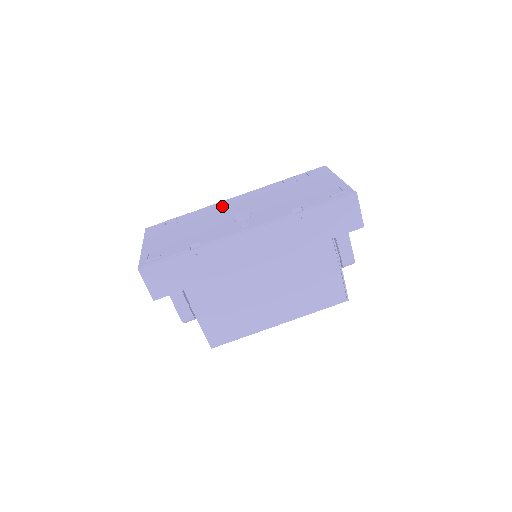
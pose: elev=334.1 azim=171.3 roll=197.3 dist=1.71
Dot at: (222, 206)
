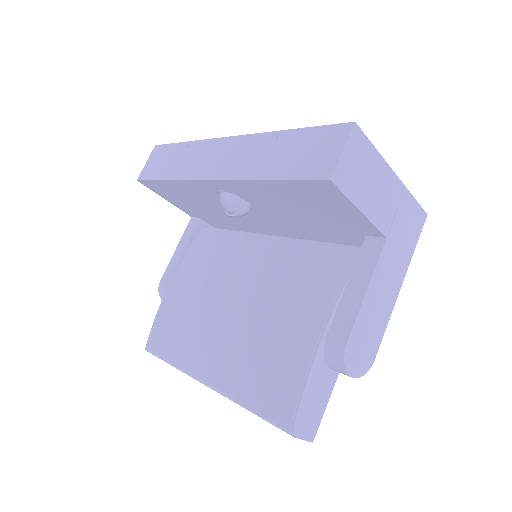
Dot at: occluded
